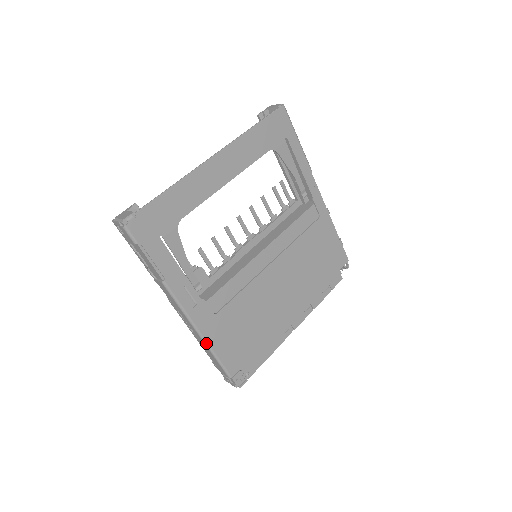
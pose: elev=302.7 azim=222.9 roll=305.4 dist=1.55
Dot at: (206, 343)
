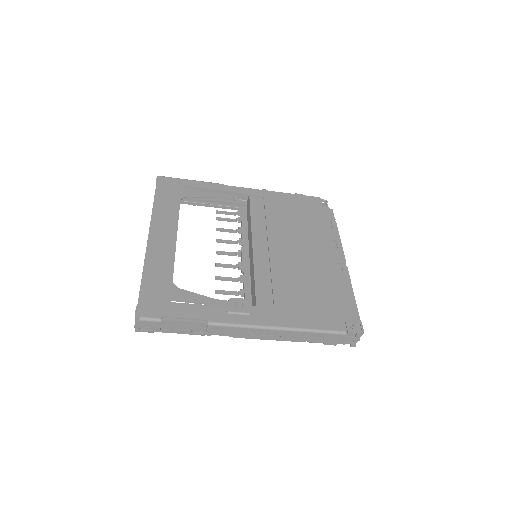
Dot at: (293, 329)
